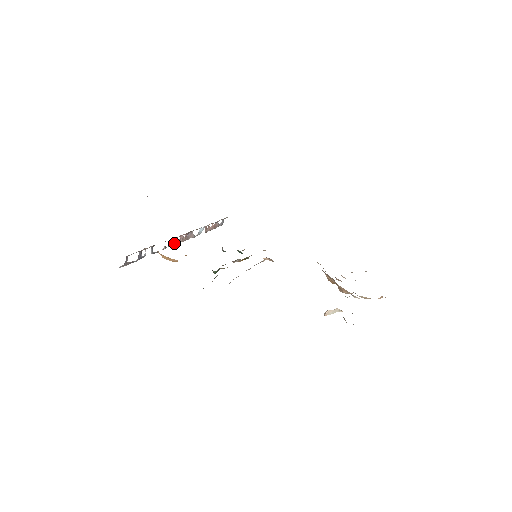
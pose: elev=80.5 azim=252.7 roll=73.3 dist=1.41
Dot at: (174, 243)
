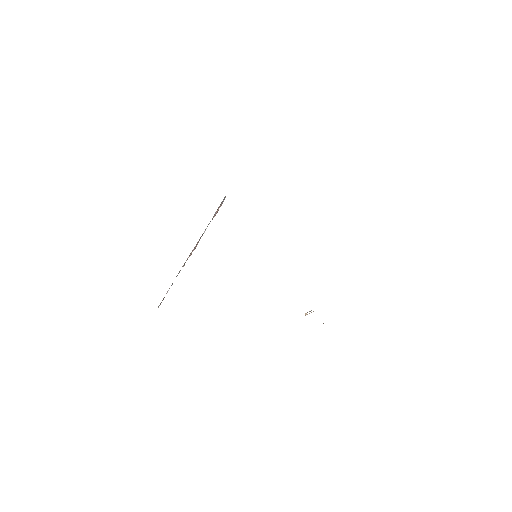
Dot at: (190, 255)
